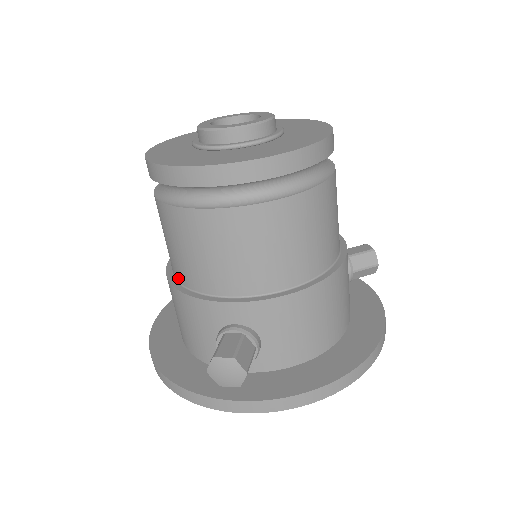
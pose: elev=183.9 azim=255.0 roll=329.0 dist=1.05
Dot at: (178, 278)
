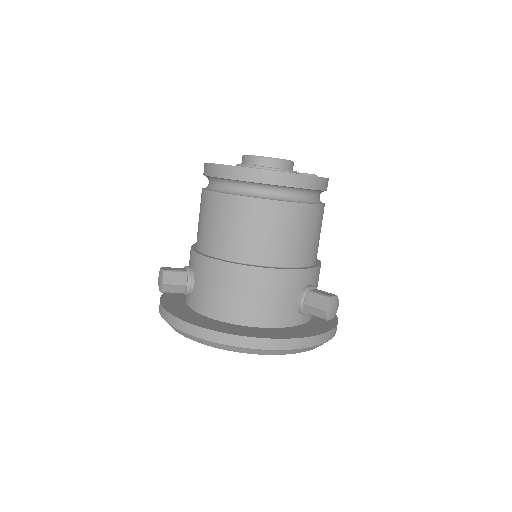
Dot at: occluded
